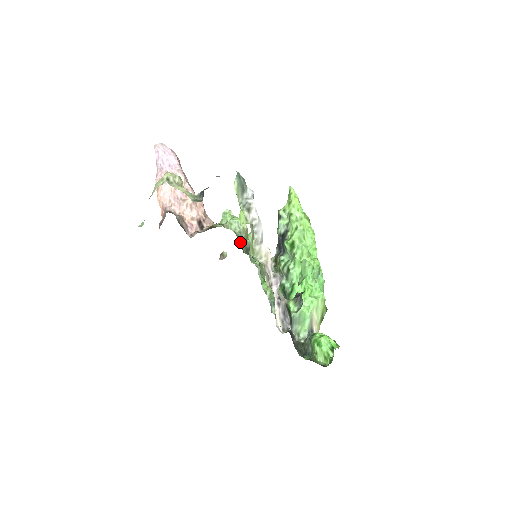
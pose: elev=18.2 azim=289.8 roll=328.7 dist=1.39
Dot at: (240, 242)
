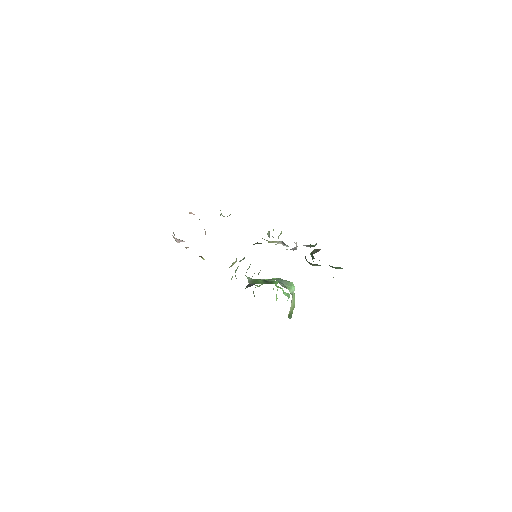
Dot at: occluded
